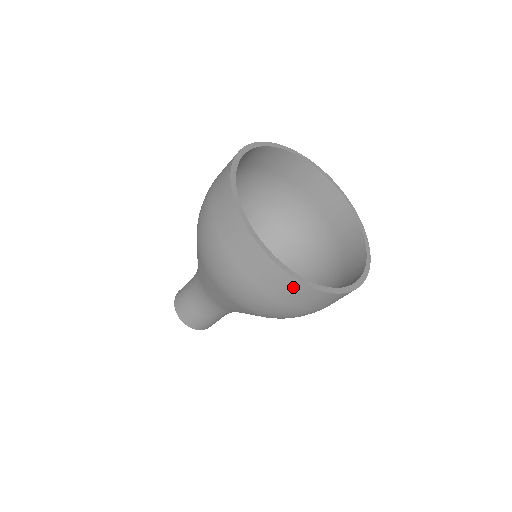
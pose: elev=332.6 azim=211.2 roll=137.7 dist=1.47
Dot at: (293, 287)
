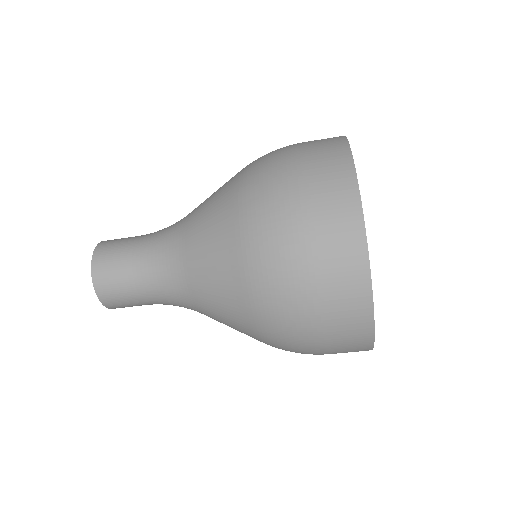
Dot at: (356, 291)
